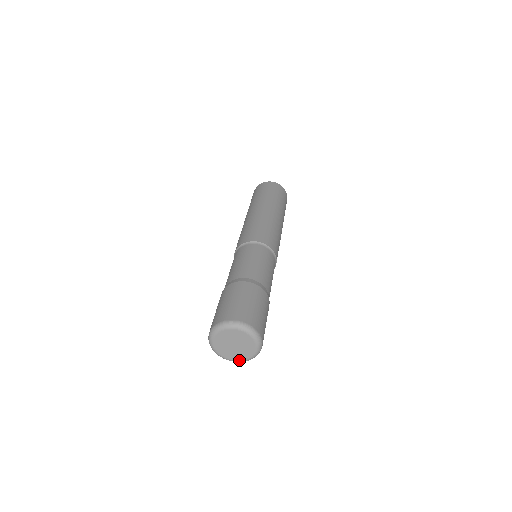
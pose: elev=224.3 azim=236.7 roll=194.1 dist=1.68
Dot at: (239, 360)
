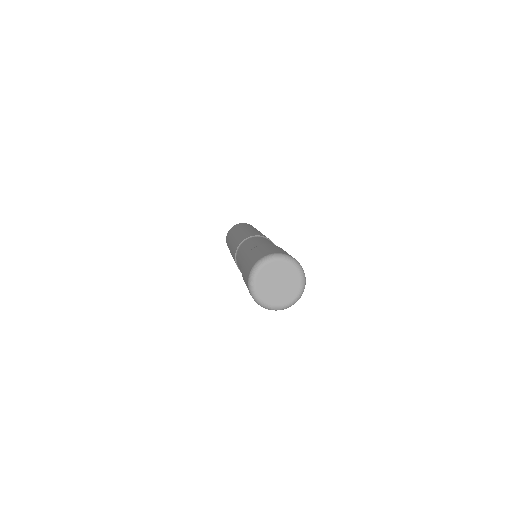
Dot at: (276, 305)
